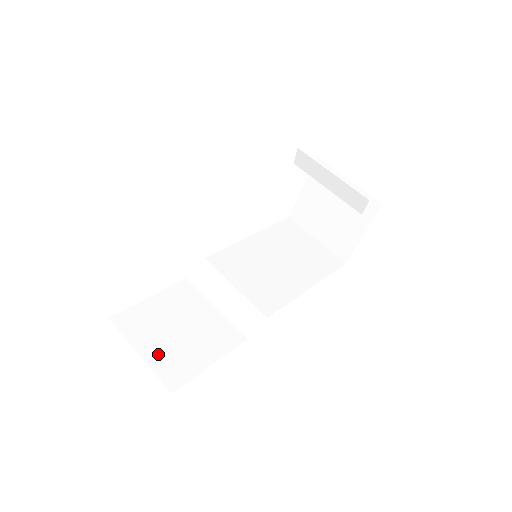
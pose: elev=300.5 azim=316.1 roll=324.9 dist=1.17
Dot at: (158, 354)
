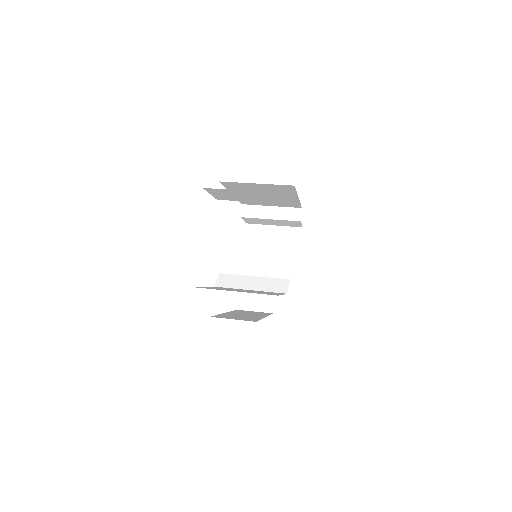
Dot at: occluded
